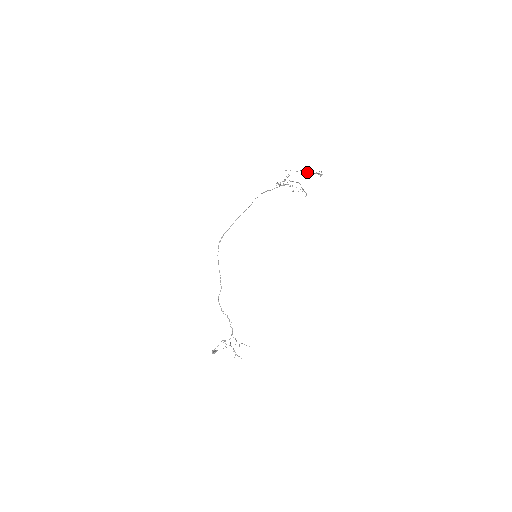
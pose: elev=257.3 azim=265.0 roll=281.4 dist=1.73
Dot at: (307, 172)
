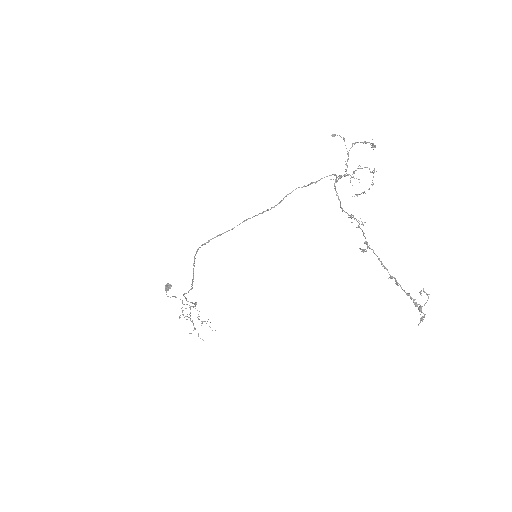
Dot at: (401, 288)
